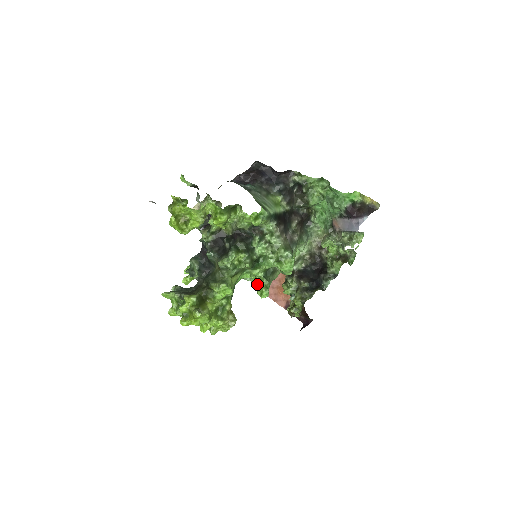
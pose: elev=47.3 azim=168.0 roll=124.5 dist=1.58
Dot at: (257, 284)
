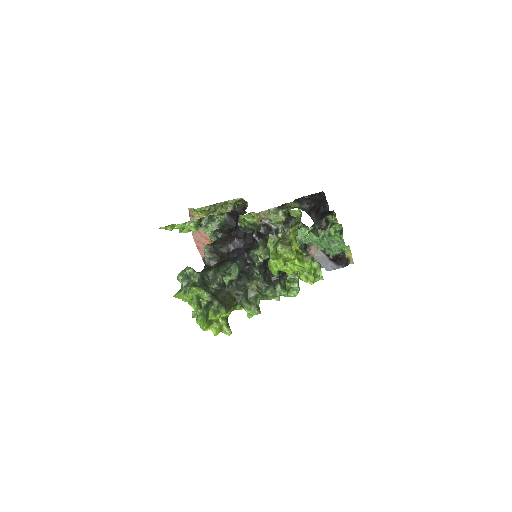
Dot at: occluded
